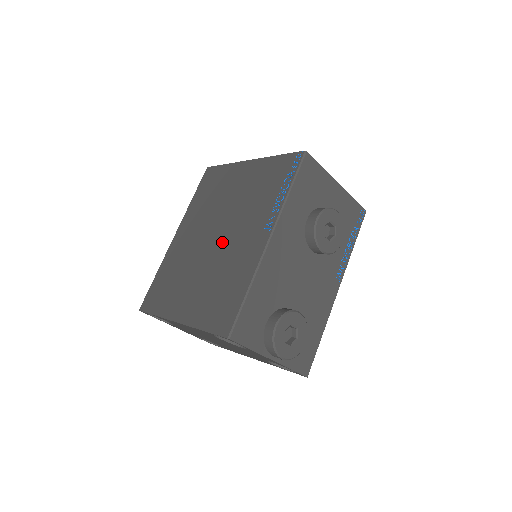
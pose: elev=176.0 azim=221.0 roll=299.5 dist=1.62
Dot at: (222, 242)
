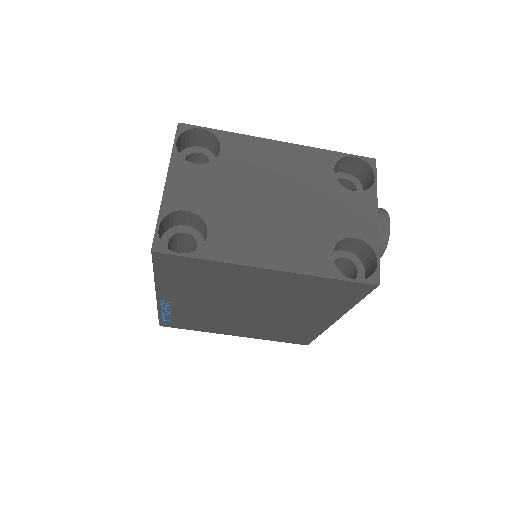
Dot at: occluded
